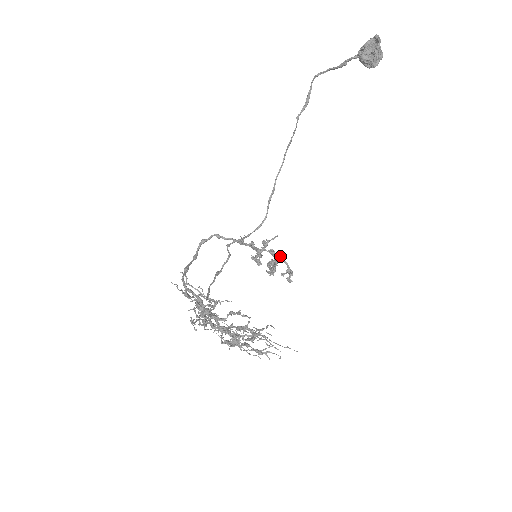
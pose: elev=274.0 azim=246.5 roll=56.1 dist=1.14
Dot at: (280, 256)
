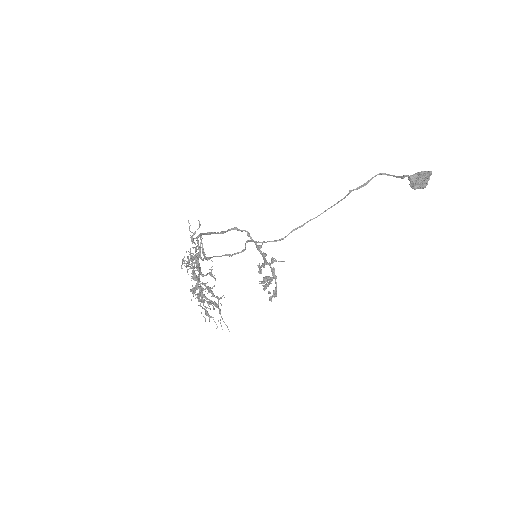
Dot at: (276, 276)
